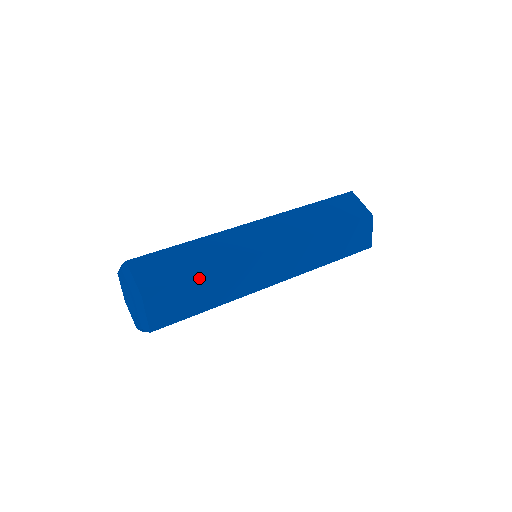
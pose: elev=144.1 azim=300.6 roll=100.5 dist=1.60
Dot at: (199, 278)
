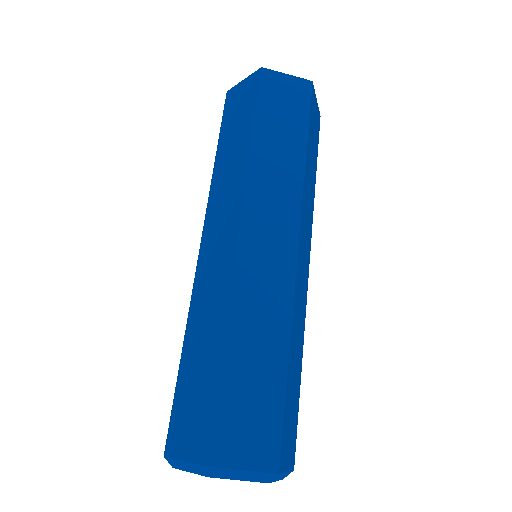
Dot at: occluded
